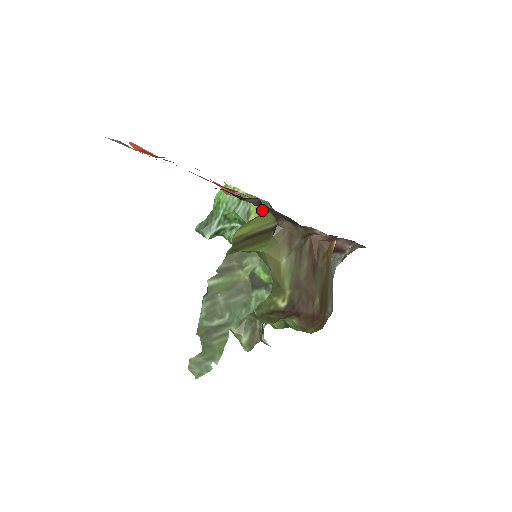
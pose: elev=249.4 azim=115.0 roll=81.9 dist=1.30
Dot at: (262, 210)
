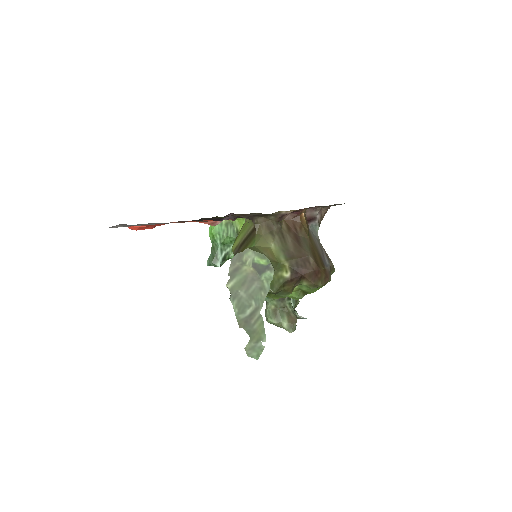
Dot at: occluded
